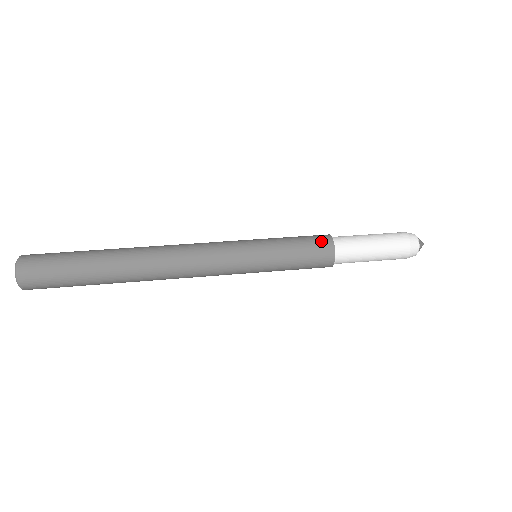
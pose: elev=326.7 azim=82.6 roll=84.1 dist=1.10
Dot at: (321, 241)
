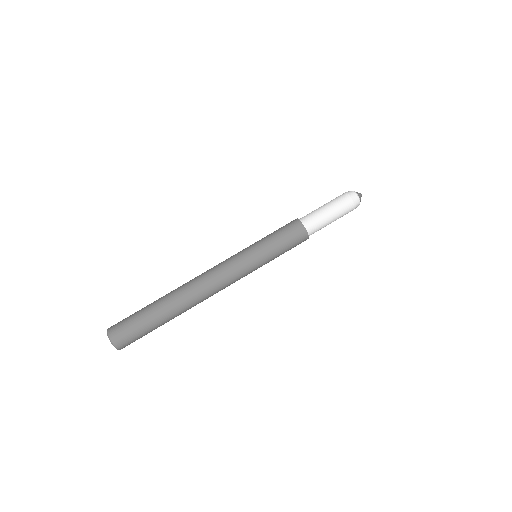
Dot at: (298, 233)
